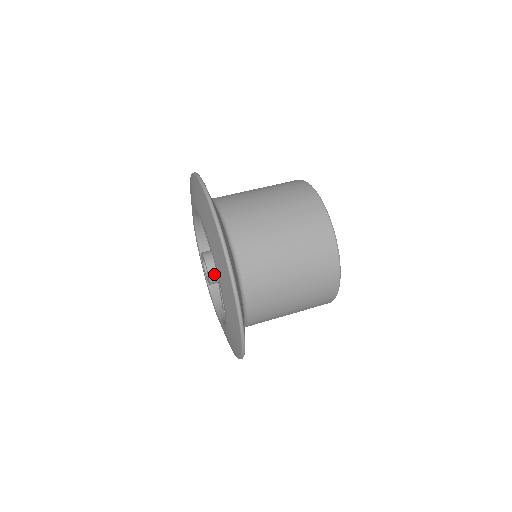
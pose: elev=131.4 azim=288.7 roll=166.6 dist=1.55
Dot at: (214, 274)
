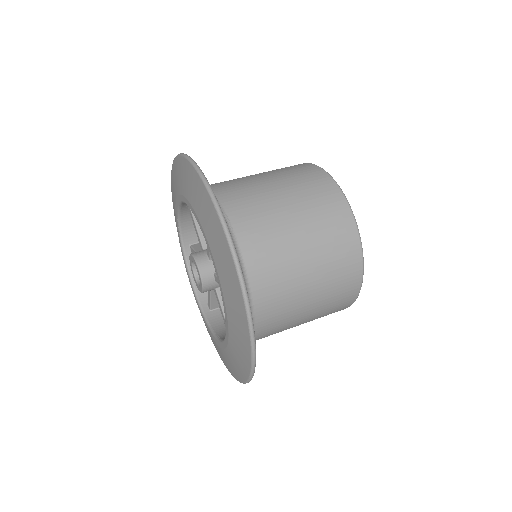
Dot at: (209, 285)
